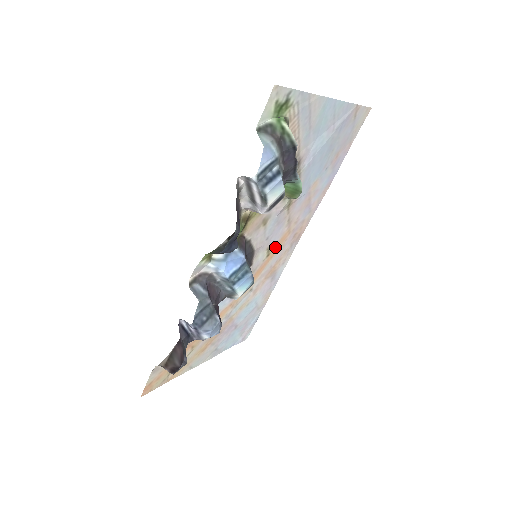
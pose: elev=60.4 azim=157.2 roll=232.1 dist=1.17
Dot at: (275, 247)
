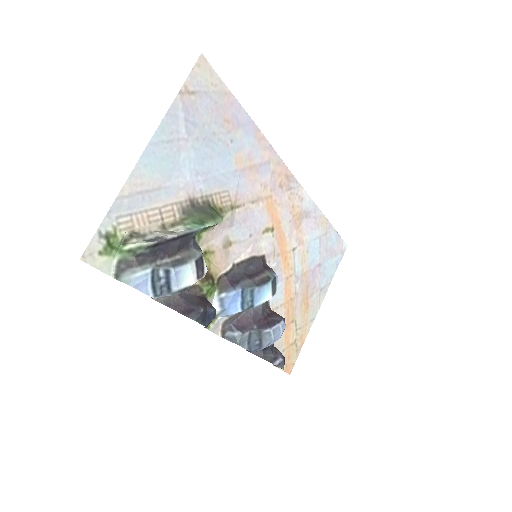
Dot at: (271, 219)
